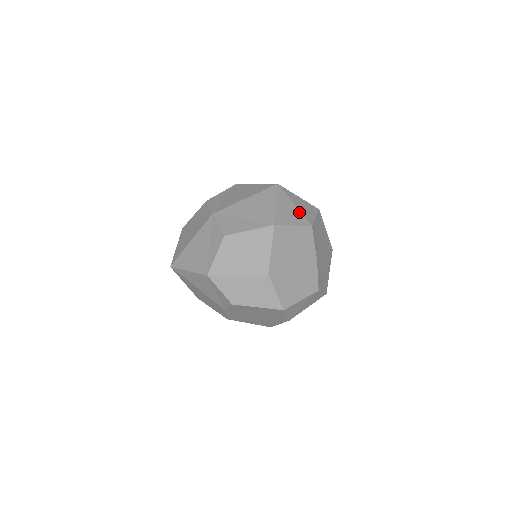
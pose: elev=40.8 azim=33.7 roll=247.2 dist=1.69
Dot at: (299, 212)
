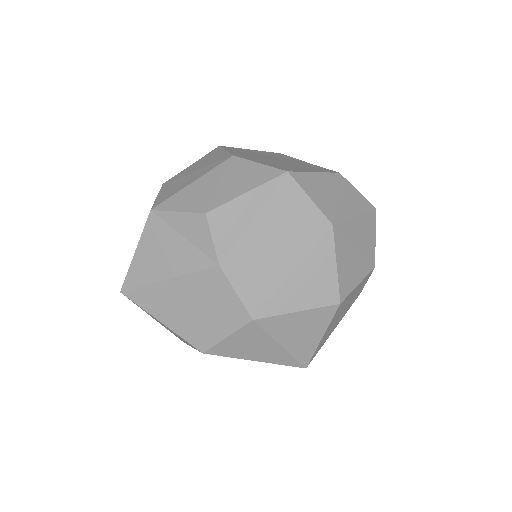
Dot at: occluded
